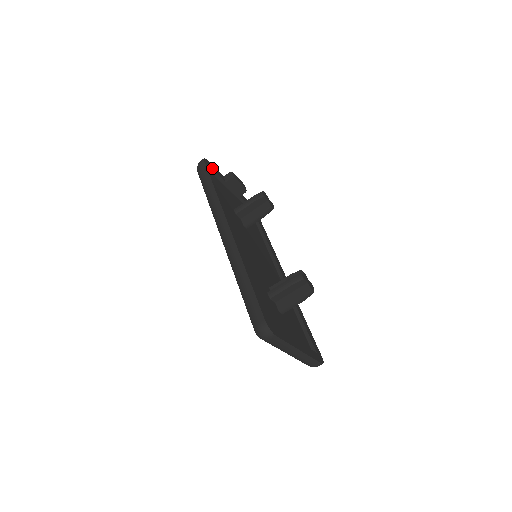
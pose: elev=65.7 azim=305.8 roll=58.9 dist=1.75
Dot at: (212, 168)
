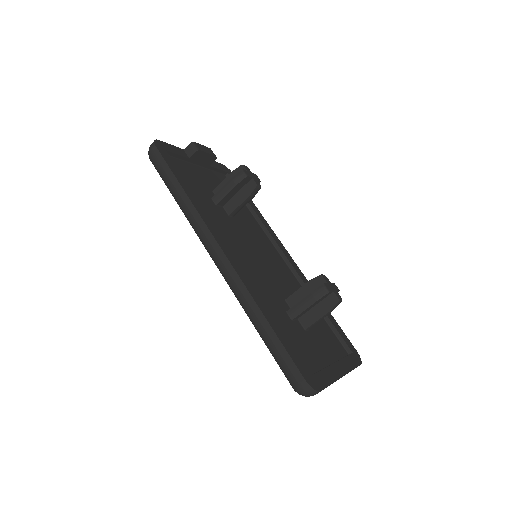
Dot at: (168, 149)
